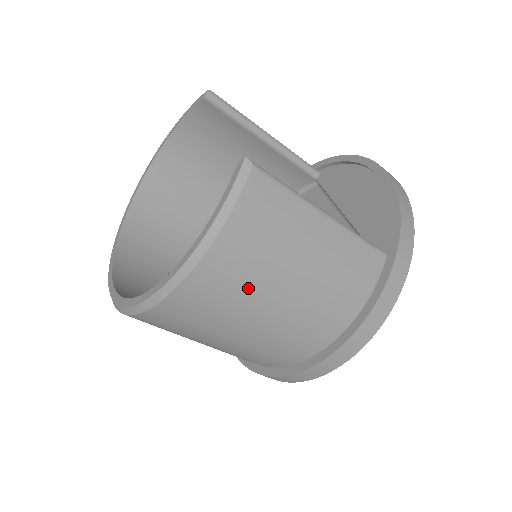
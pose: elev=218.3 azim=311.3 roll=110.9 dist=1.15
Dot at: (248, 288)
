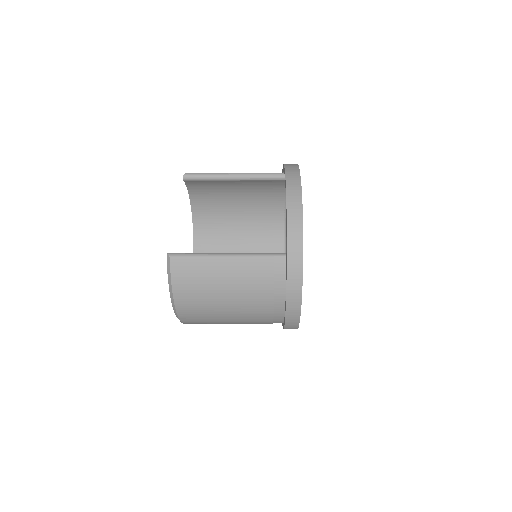
Dot at: (208, 307)
